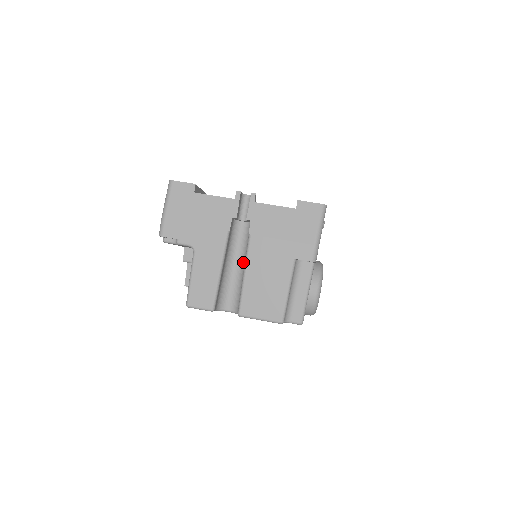
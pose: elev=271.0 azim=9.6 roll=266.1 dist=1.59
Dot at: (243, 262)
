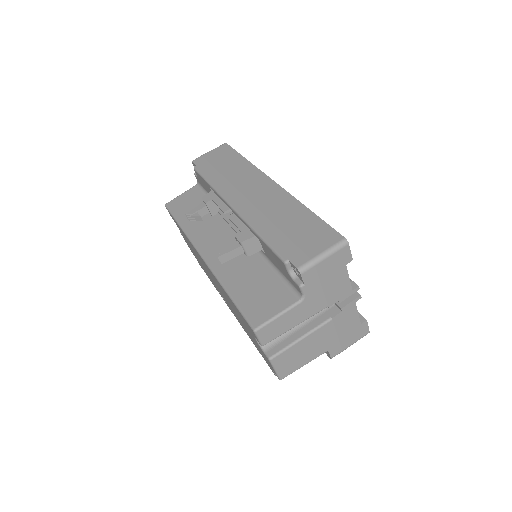
Dot at: occluded
